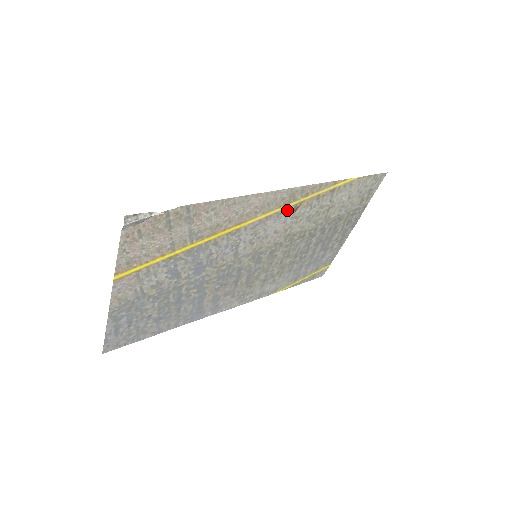
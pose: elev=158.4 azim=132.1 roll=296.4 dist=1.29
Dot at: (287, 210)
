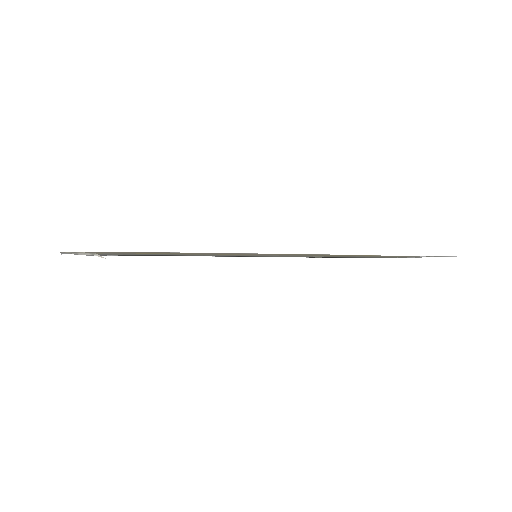
Dot at: occluded
